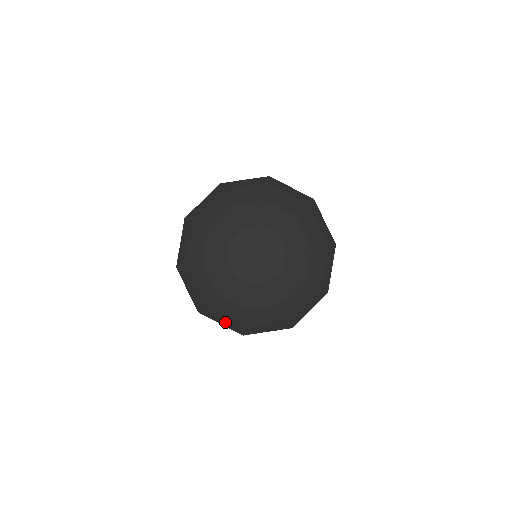
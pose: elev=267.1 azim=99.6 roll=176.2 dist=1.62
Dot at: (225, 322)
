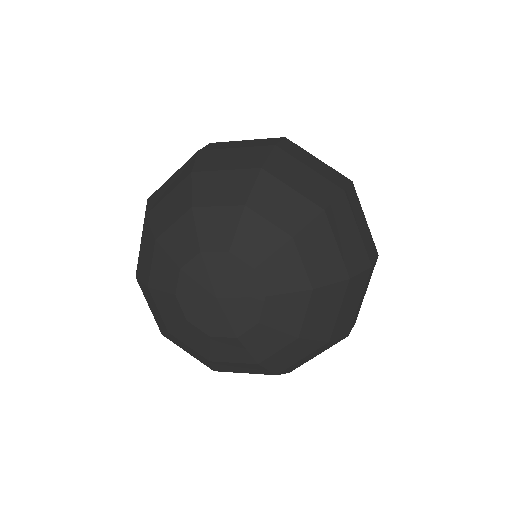
Dot at: occluded
